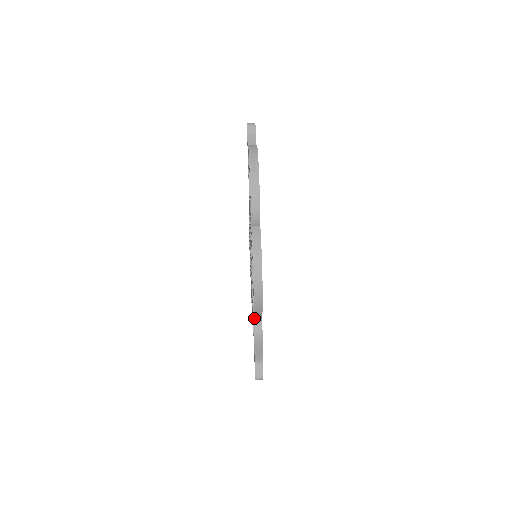
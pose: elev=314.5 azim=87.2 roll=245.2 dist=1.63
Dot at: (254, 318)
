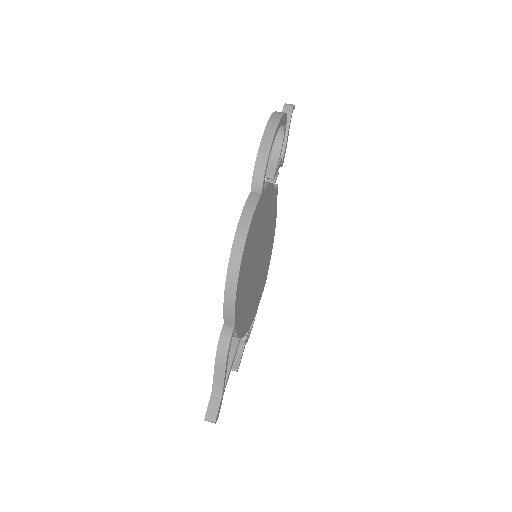
Dot at: (224, 320)
